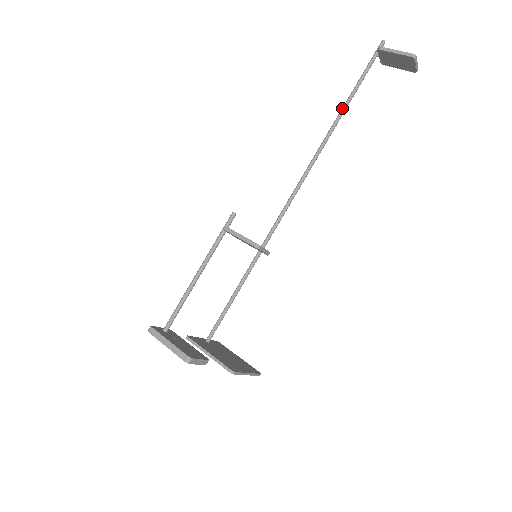
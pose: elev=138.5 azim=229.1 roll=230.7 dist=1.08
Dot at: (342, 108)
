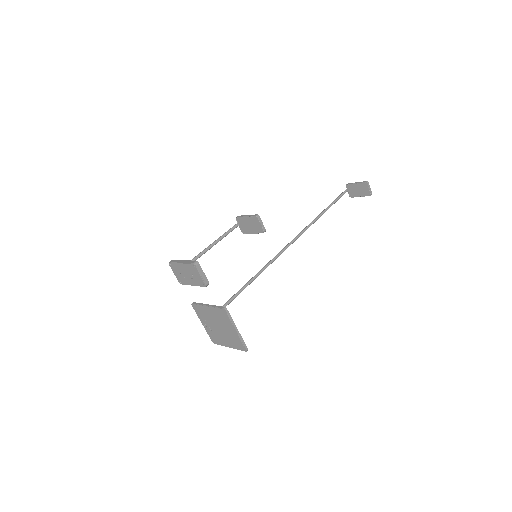
Dot at: (324, 210)
